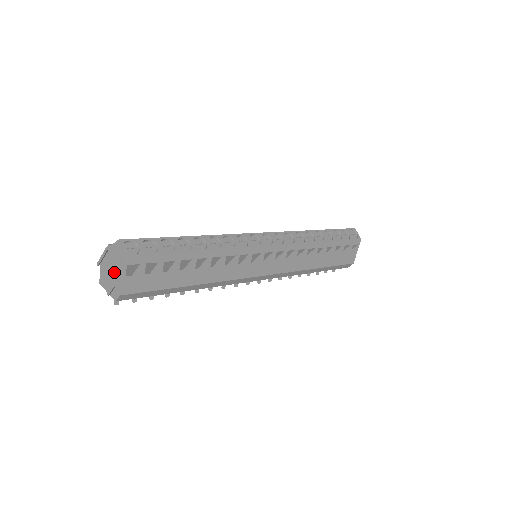
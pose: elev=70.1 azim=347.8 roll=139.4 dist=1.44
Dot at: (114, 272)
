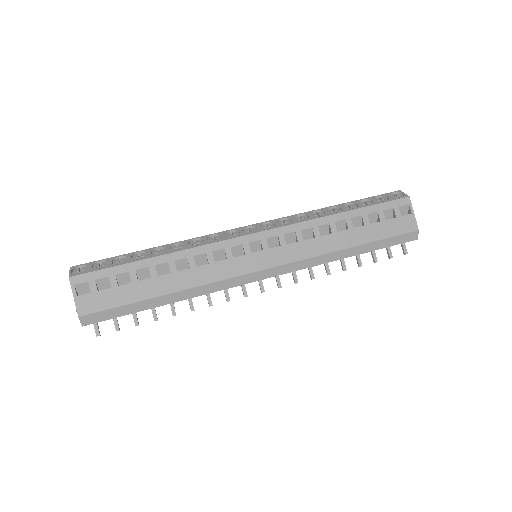
Dot at: occluded
